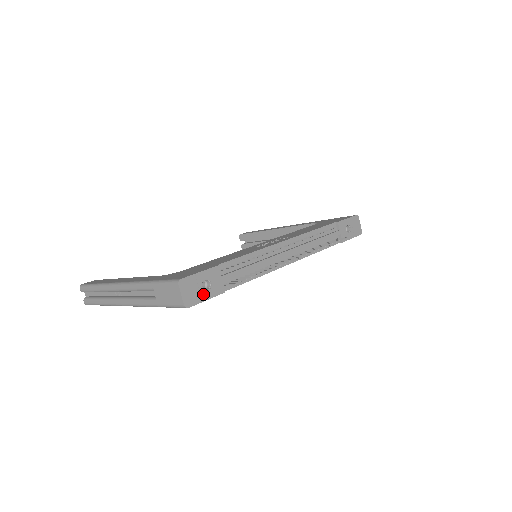
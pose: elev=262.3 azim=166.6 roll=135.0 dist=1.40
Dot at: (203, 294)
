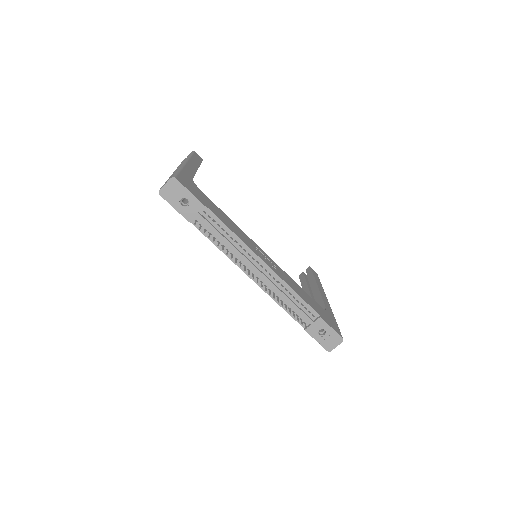
Dot at: (176, 202)
